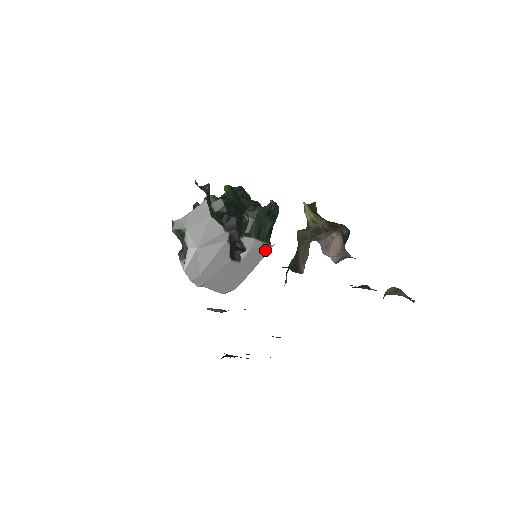
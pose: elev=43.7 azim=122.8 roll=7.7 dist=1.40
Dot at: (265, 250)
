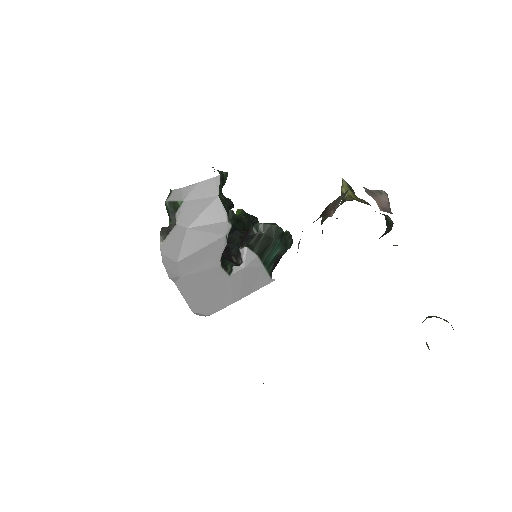
Dot at: (263, 280)
